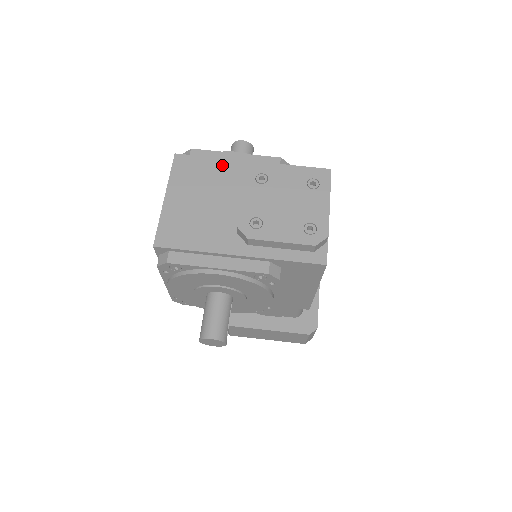
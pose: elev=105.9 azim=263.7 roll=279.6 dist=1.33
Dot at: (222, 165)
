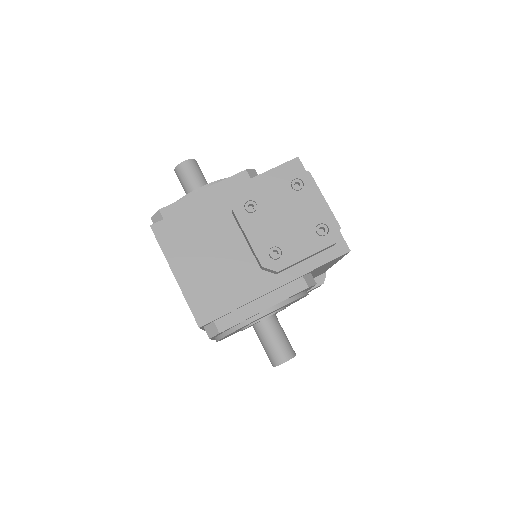
Dot at: (202, 211)
